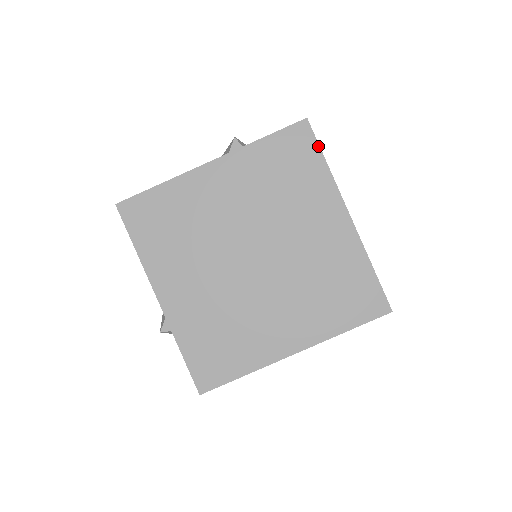
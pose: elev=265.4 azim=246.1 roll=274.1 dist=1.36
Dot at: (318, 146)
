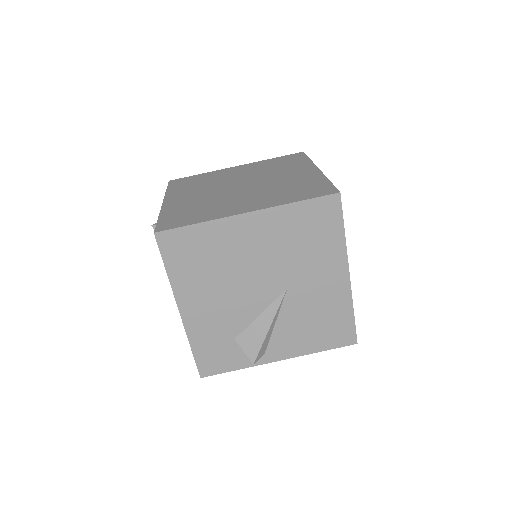
Dot at: (306, 156)
